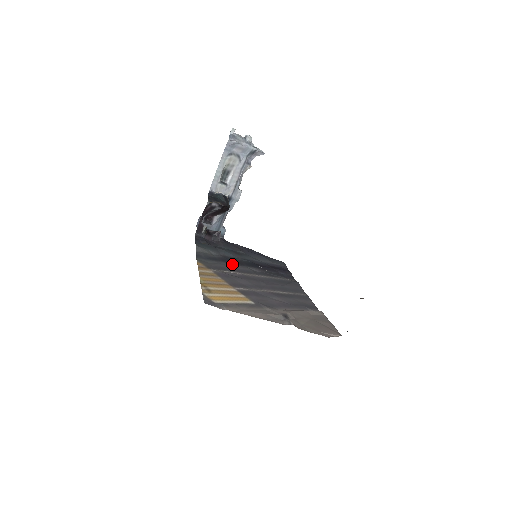
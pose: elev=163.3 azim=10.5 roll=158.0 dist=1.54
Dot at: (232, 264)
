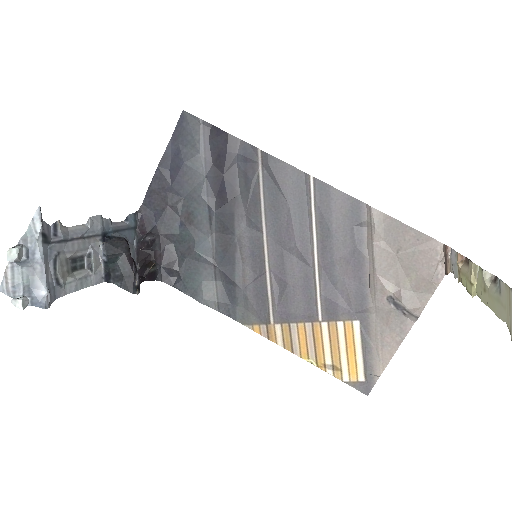
Dot at: (236, 263)
